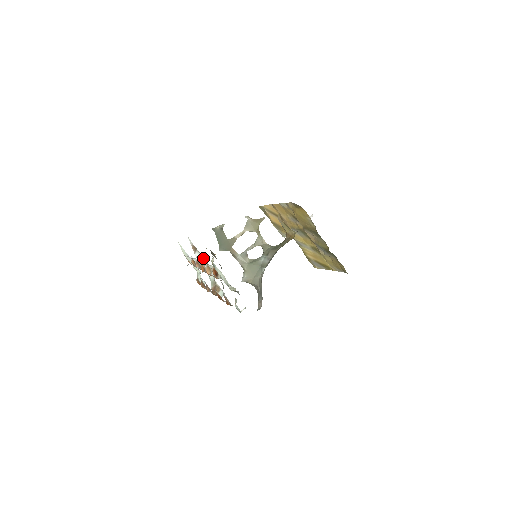
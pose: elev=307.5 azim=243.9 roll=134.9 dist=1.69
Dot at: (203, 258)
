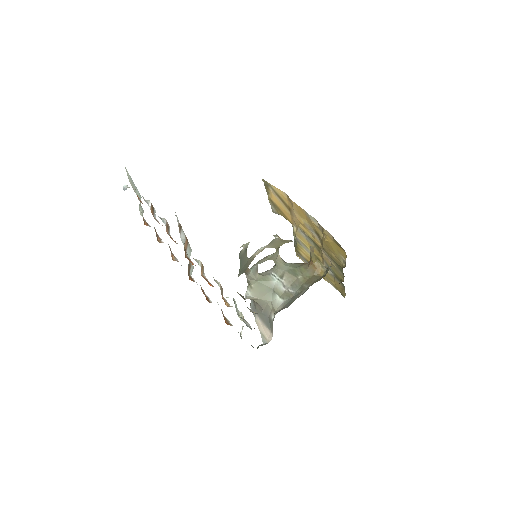
Dot at: (185, 235)
